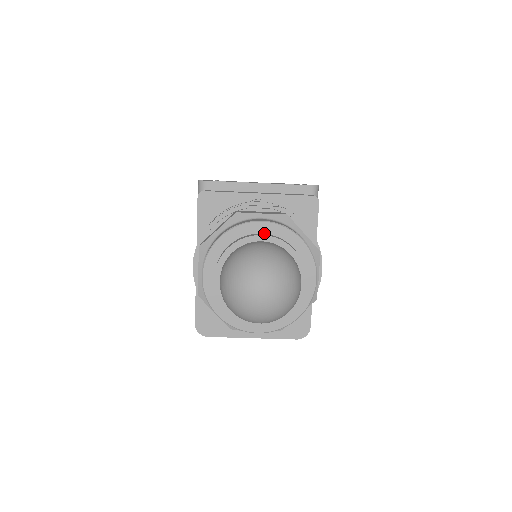
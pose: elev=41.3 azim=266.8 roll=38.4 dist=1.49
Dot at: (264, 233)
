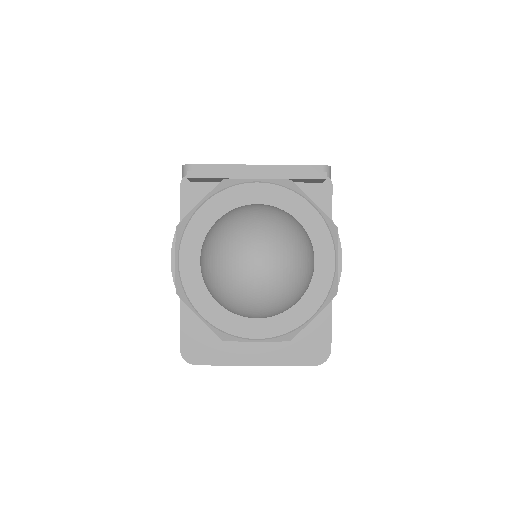
Dot at: occluded
